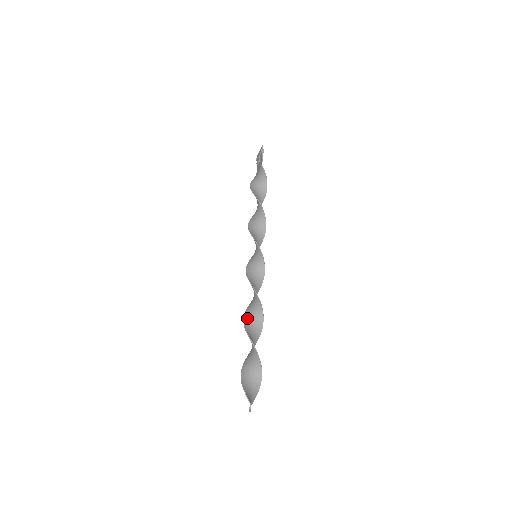
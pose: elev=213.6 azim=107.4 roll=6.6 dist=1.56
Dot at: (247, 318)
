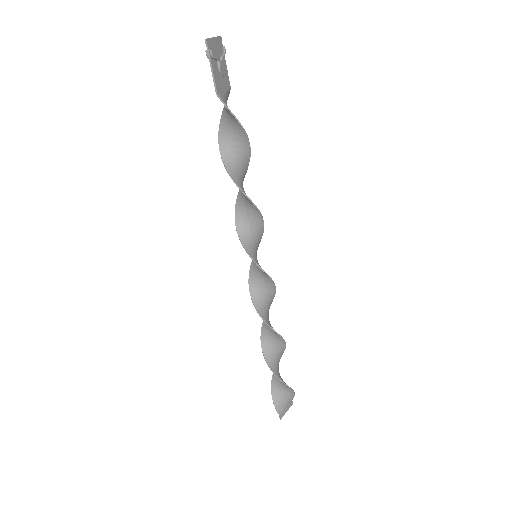
Dot at: (264, 331)
